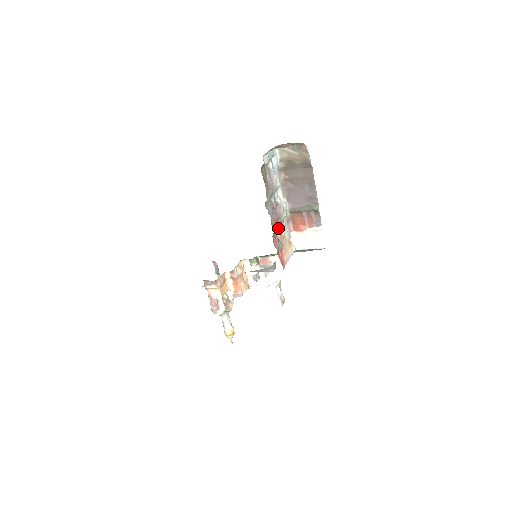
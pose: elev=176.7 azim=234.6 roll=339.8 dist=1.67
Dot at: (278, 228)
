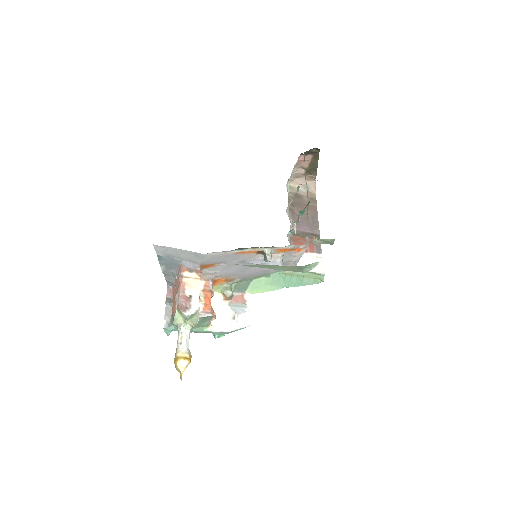
Dot at: occluded
